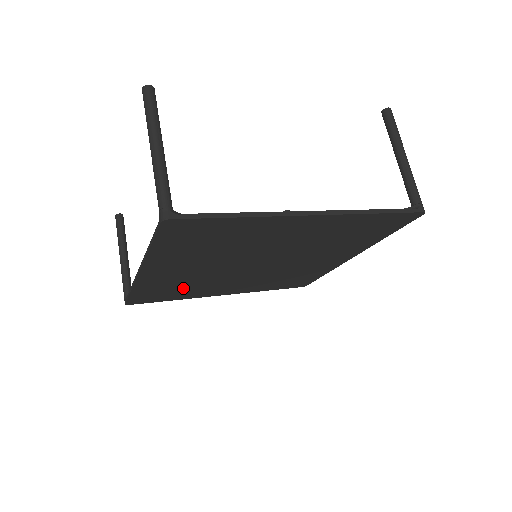
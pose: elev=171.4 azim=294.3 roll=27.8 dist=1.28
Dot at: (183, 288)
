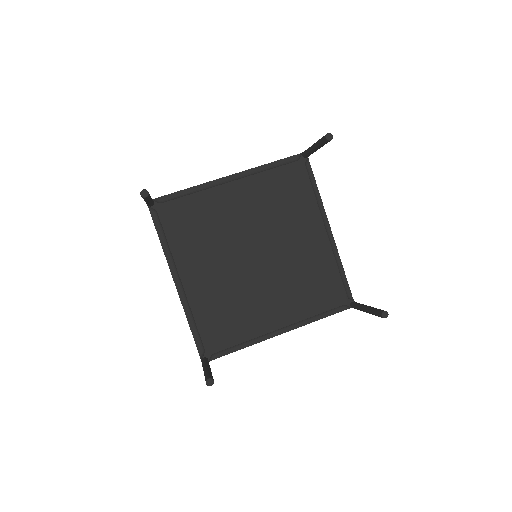
Dot at: occluded
